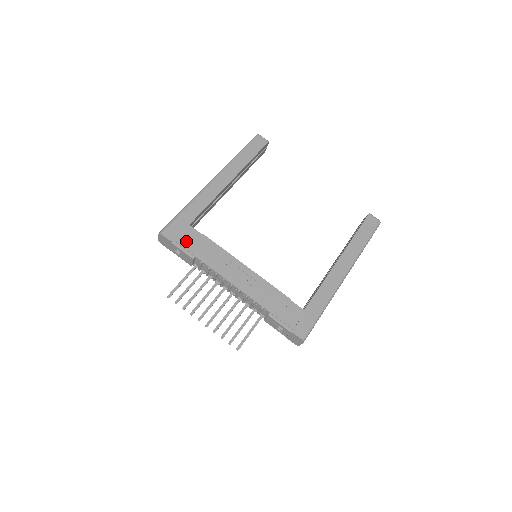
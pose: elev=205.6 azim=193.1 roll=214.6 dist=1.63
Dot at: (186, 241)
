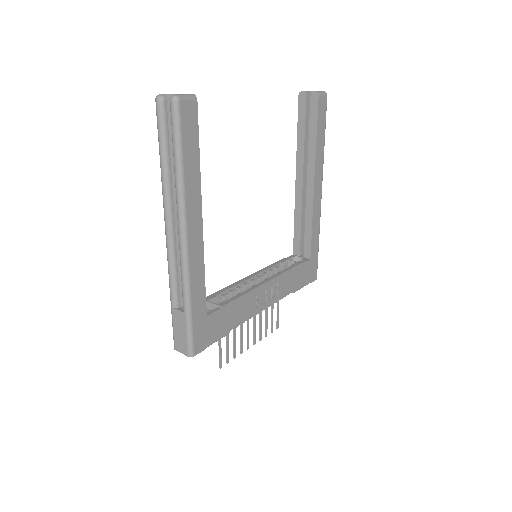
Dot at: (216, 331)
